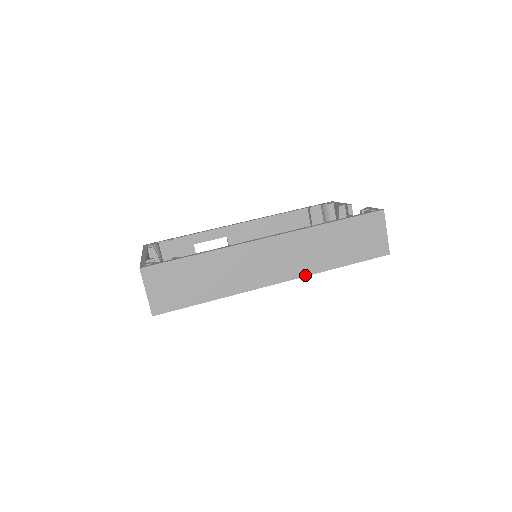
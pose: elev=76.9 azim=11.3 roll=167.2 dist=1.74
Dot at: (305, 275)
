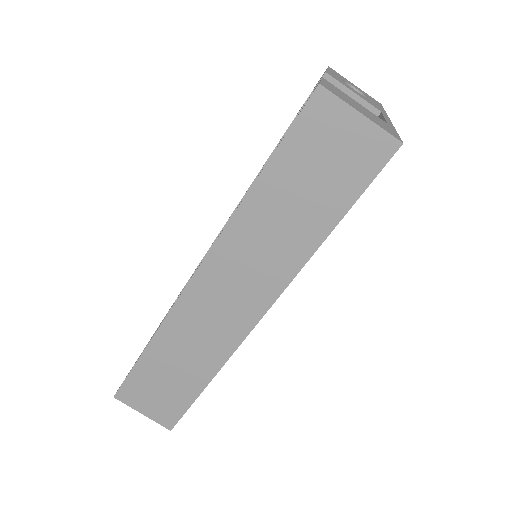
Dot at: (288, 282)
